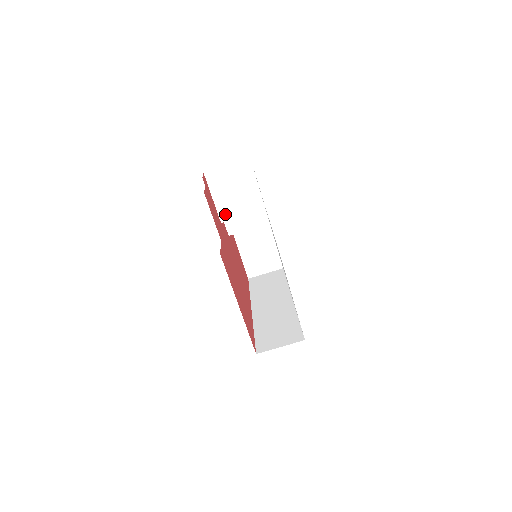
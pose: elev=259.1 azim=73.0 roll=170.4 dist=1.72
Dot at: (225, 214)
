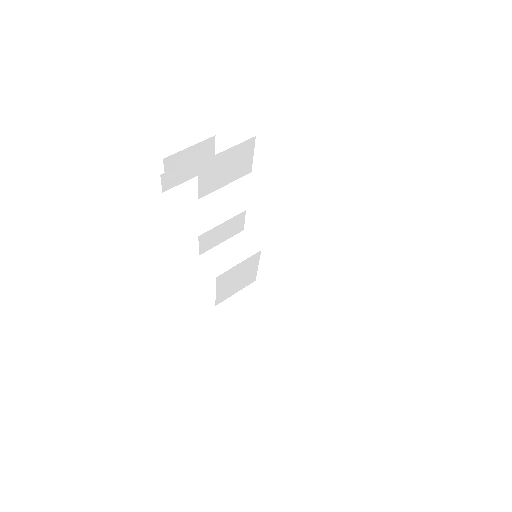
Dot at: (200, 226)
